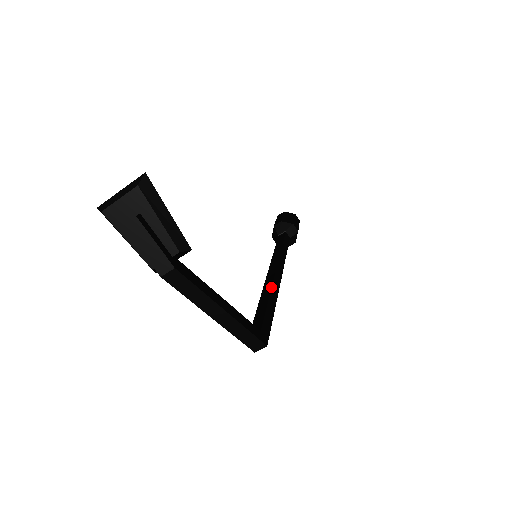
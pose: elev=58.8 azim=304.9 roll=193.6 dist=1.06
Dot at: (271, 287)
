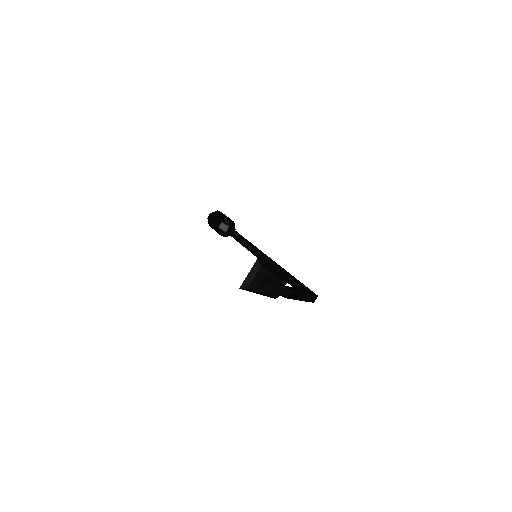
Dot at: (280, 267)
